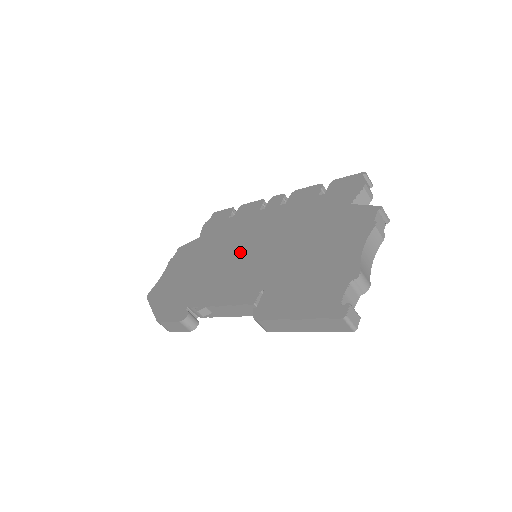
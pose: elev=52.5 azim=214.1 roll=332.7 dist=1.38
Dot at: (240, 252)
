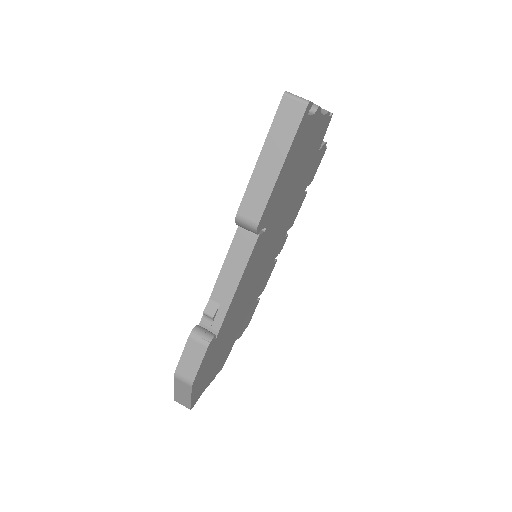
Dot at: occluded
